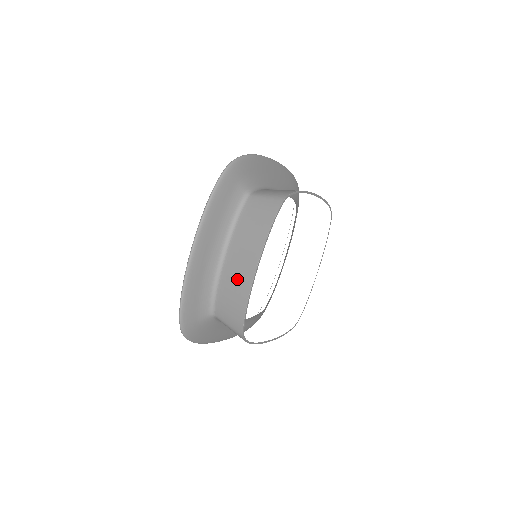
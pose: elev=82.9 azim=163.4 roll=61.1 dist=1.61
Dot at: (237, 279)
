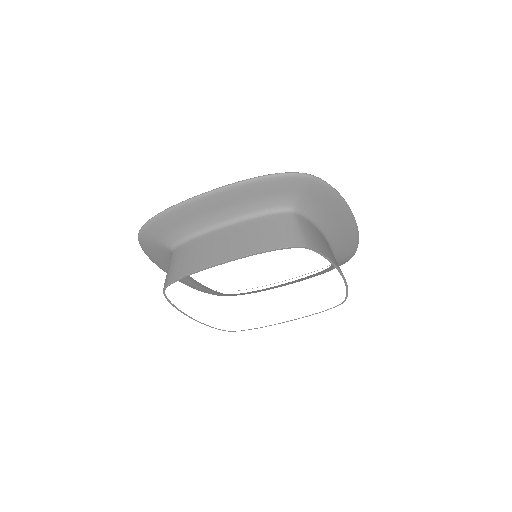
Dot at: occluded
